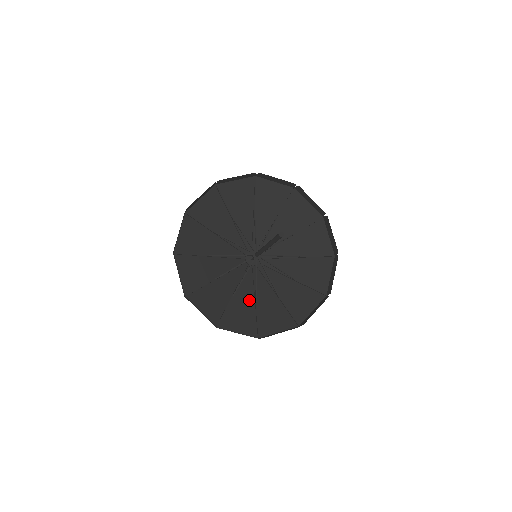
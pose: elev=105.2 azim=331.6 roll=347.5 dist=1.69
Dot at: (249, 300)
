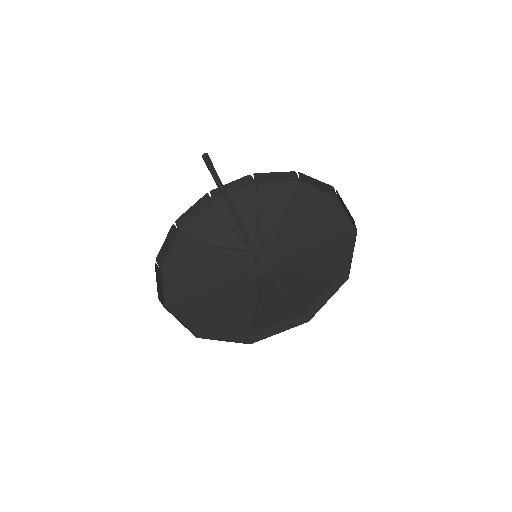
Dot at: (301, 281)
